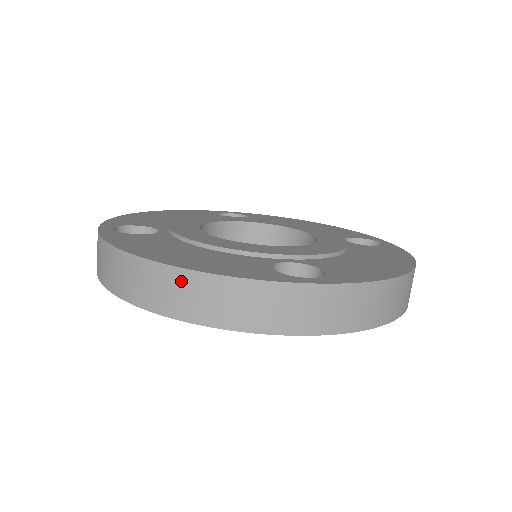
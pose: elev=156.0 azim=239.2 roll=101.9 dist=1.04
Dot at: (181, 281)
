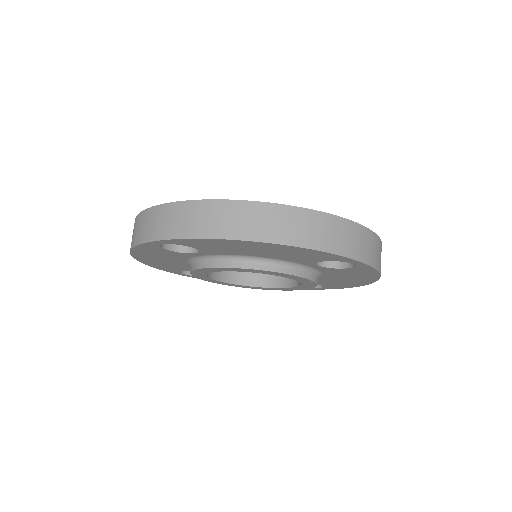
Dot at: occluded
